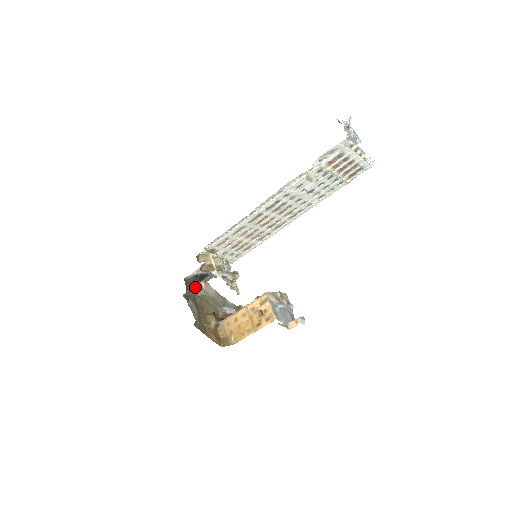
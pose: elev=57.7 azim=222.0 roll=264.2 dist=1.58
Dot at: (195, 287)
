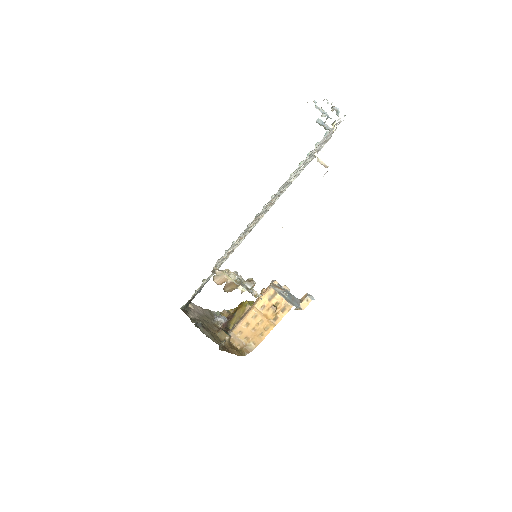
Dot at: (190, 312)
